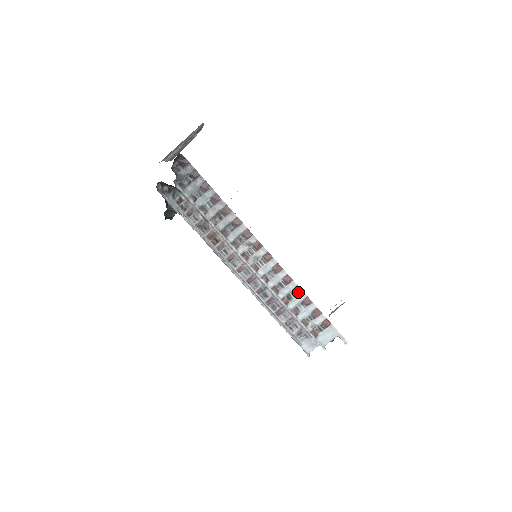
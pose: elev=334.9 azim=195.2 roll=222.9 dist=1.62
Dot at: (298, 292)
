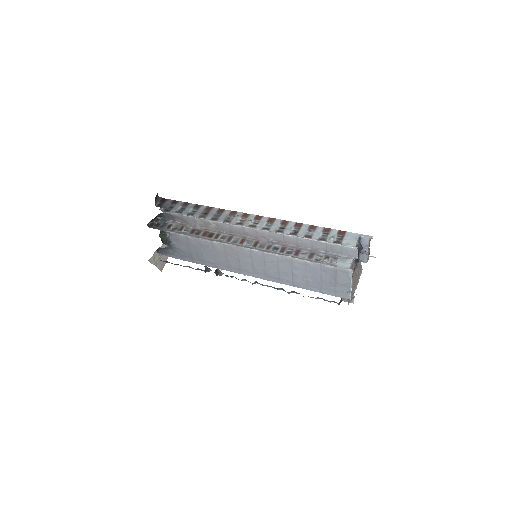
Dot at: (300, 226)
